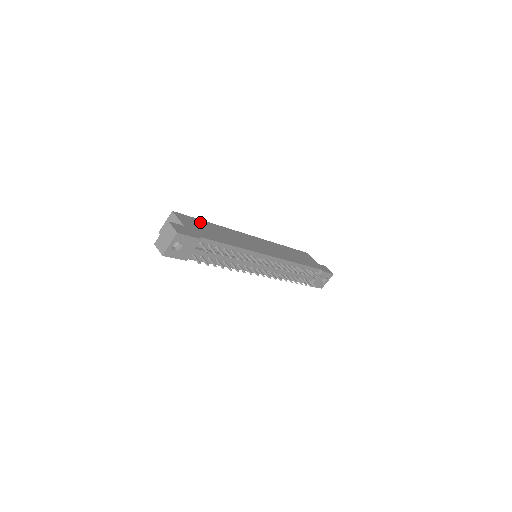
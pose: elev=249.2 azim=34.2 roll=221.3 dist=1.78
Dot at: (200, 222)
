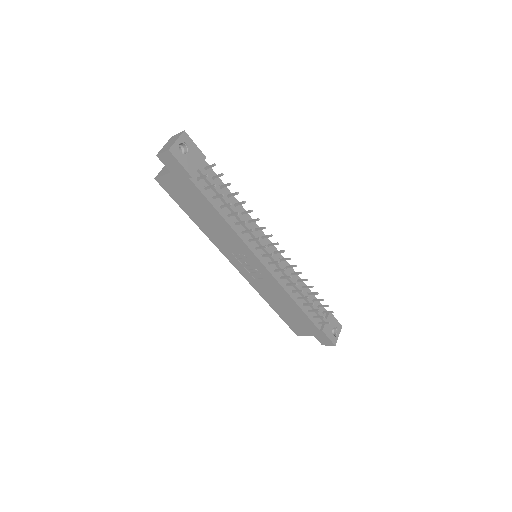
Dot at: occluded
